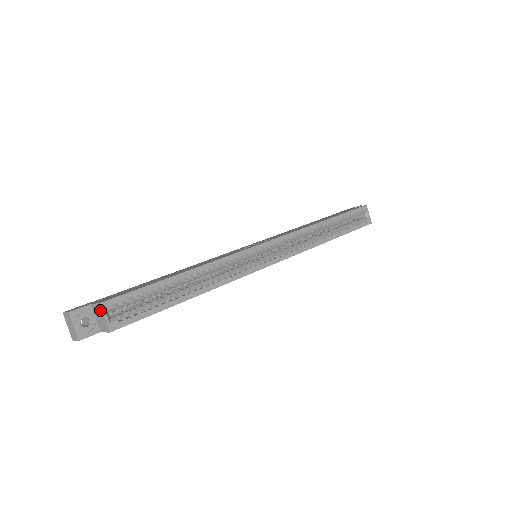
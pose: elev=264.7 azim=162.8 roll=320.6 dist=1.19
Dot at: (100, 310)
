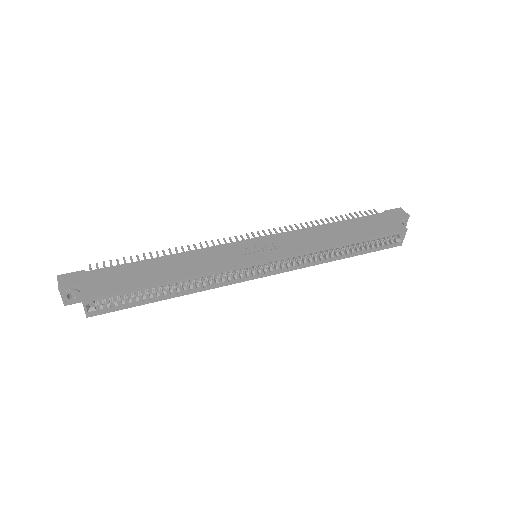
Dot at: (82, 301)
